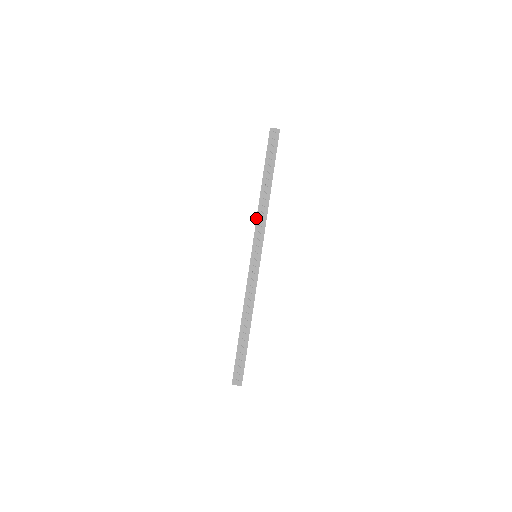
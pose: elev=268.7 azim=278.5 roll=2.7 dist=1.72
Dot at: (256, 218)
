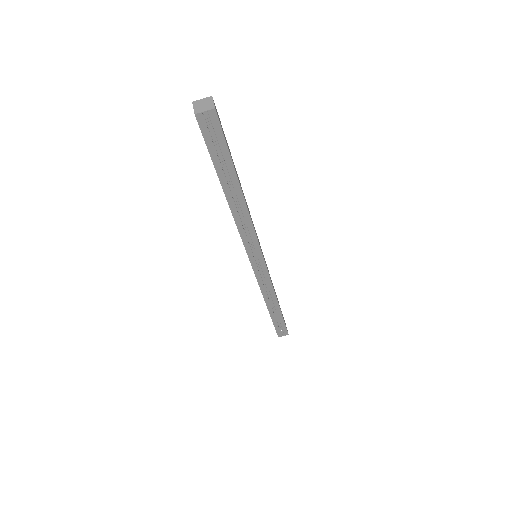
Dot at: occluded
